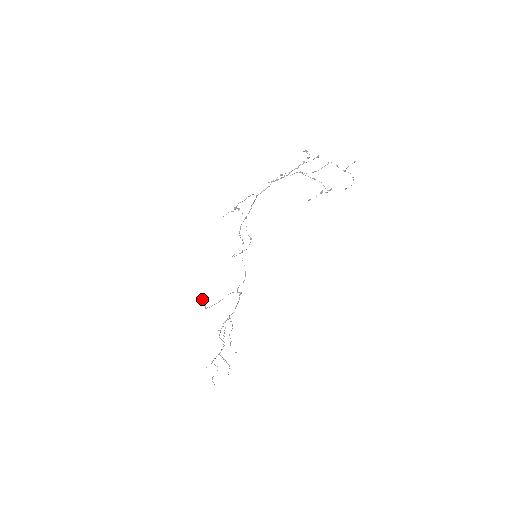
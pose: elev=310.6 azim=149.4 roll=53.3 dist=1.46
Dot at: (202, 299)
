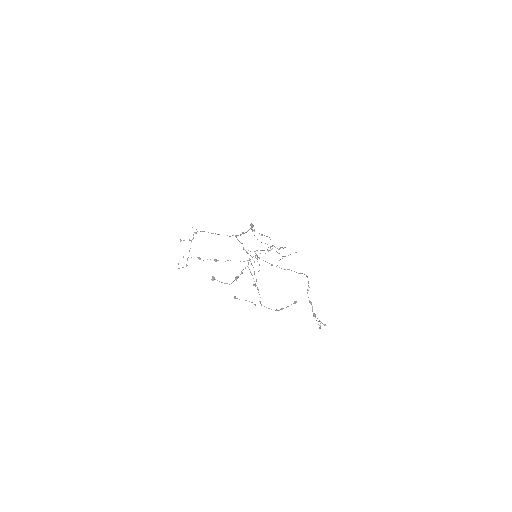
Dot at: (250, 224)
